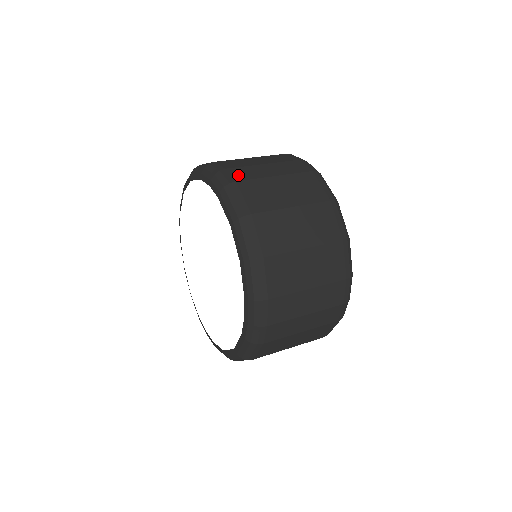
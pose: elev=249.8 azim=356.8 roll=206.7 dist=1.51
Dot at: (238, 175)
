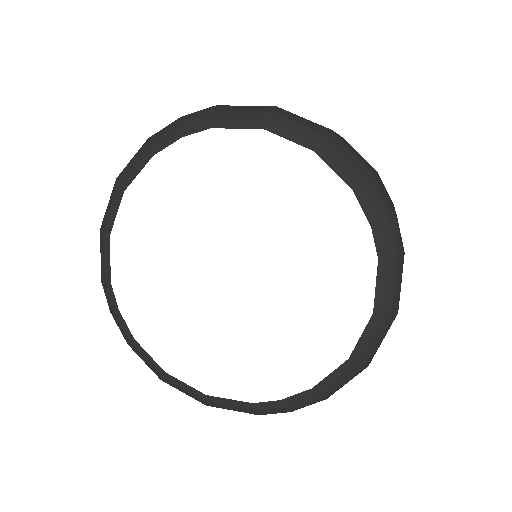
Dot at: occluded
